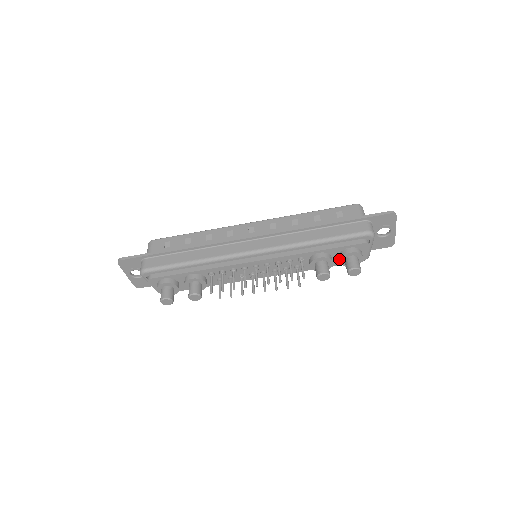
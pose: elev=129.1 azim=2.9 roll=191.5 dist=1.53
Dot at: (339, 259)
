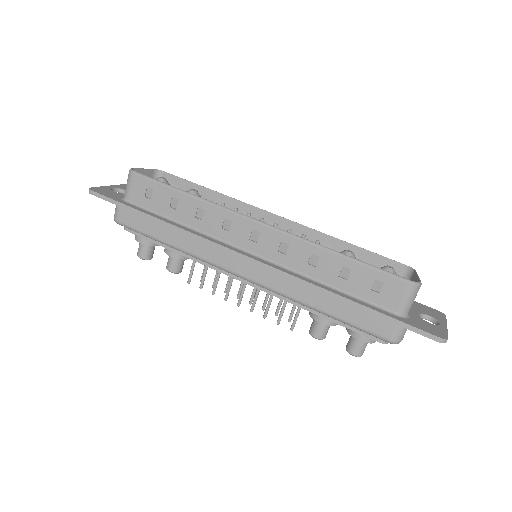
Dot at: occluded
